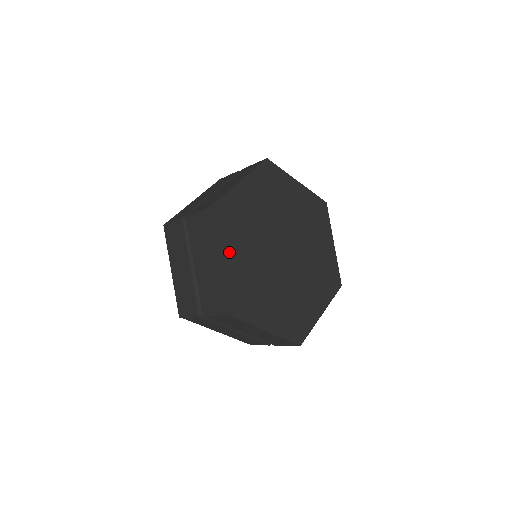
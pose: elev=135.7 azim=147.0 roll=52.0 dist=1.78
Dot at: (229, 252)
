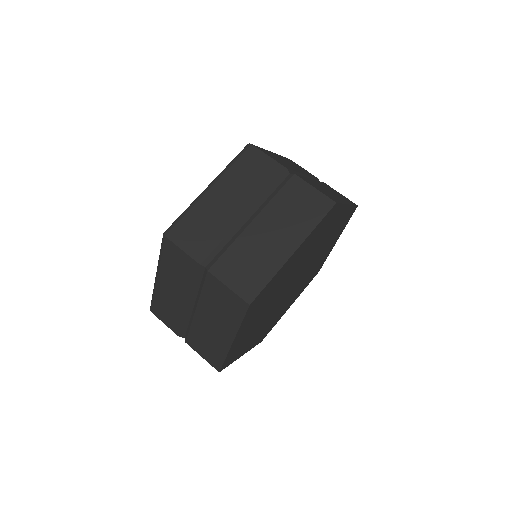
Dot at: (246, 327)
